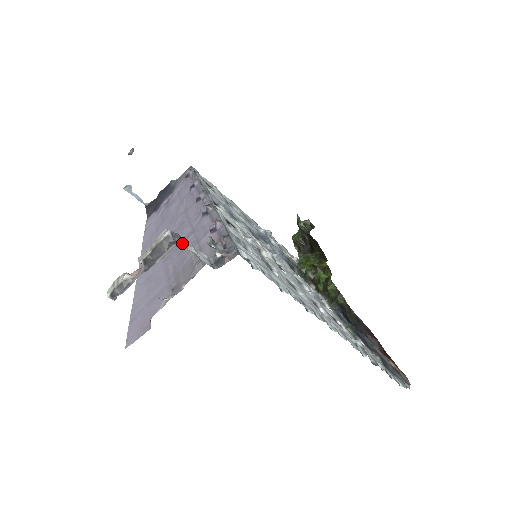
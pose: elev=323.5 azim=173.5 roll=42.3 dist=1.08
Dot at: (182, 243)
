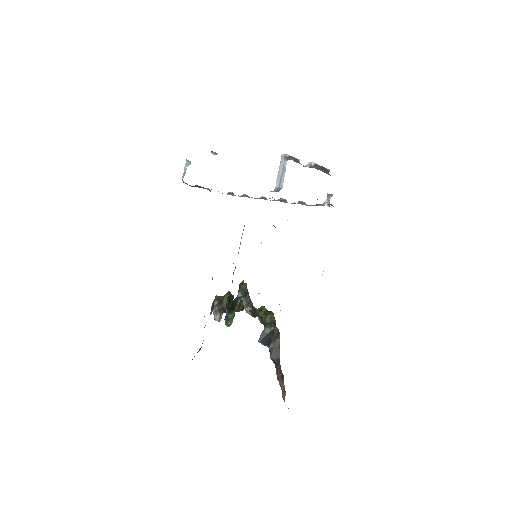
Dot at: occluded
